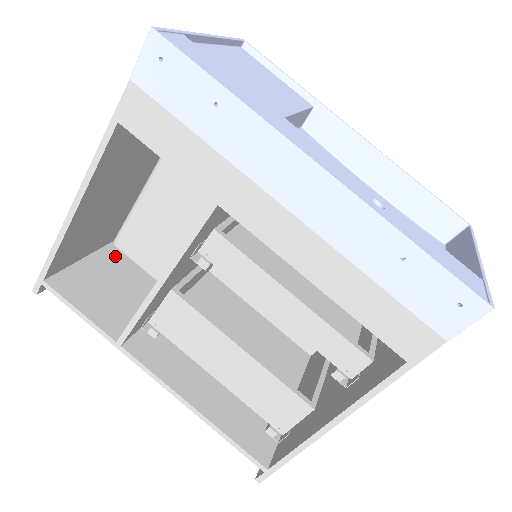
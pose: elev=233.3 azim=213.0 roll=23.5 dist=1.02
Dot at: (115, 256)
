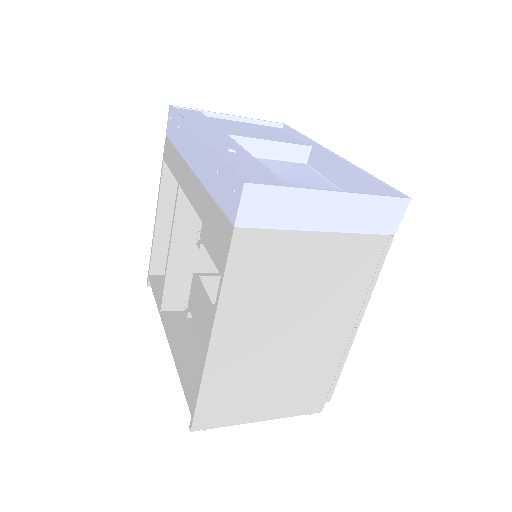
Dot at: occluded
